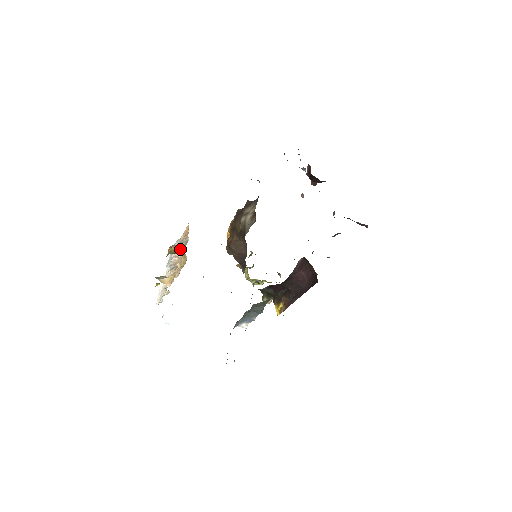
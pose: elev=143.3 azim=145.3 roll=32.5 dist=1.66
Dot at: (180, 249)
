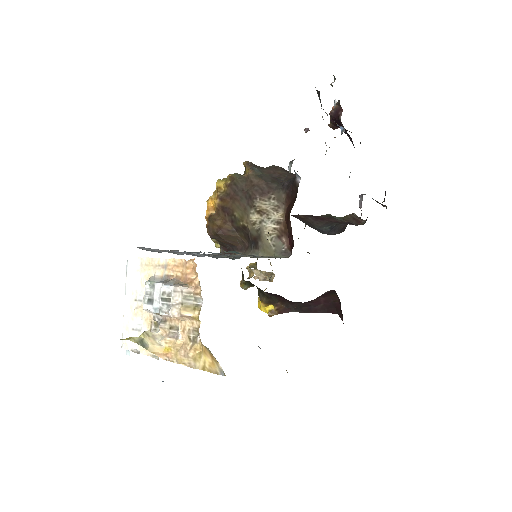
Dot at: (205, 347)
